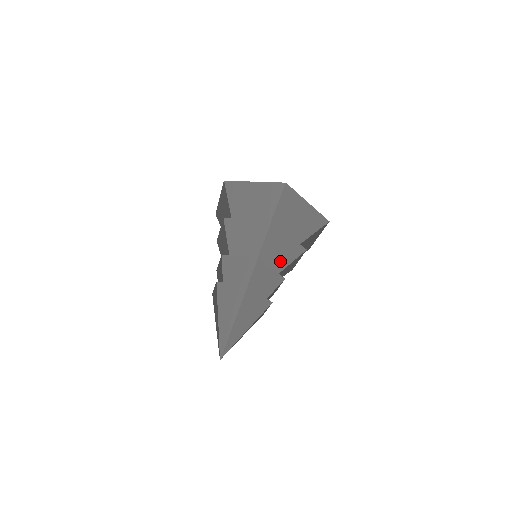
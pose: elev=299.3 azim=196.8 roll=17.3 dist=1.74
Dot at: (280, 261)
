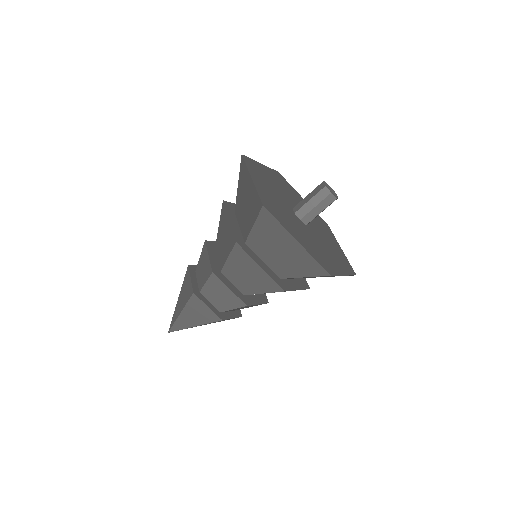
Dot at: occluded
